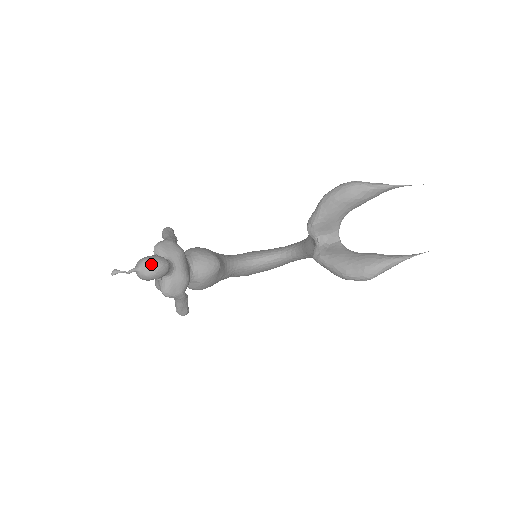
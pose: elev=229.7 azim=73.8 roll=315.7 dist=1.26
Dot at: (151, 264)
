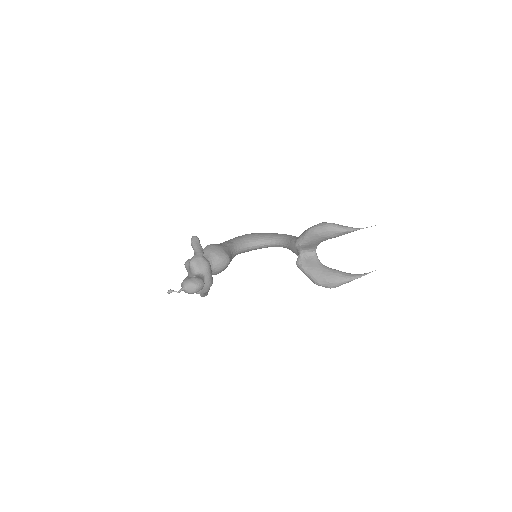
Dot at: (194, 286)
